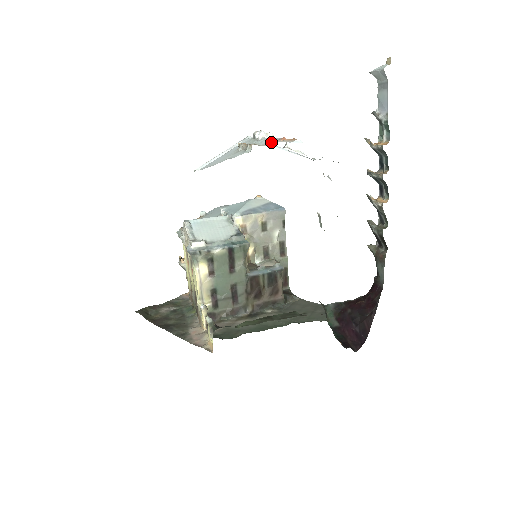
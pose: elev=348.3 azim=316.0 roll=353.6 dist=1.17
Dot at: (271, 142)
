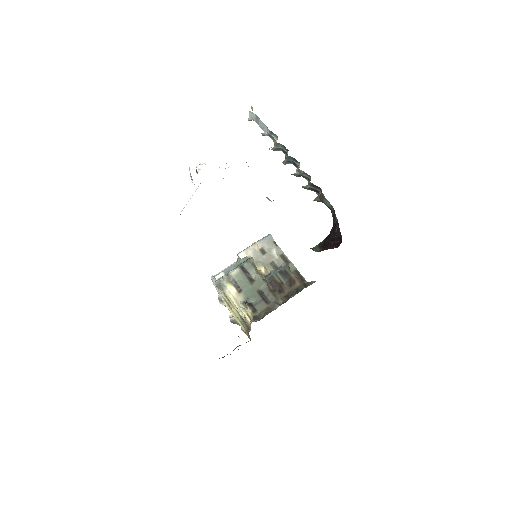
Dot at: occluded
